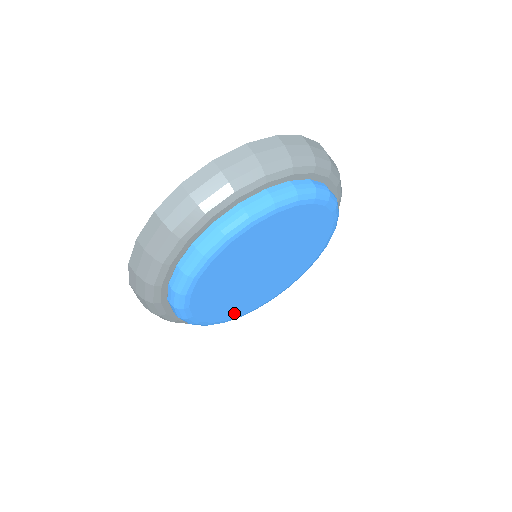
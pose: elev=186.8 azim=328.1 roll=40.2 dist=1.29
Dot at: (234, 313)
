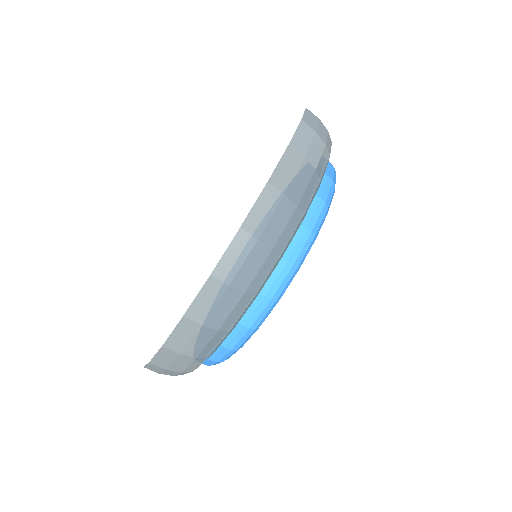
Dot at: occluded
